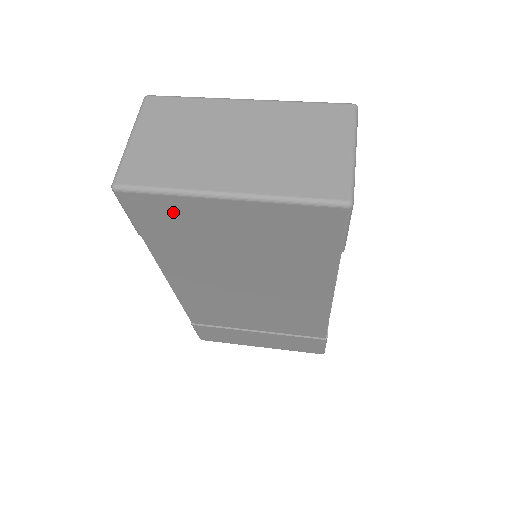
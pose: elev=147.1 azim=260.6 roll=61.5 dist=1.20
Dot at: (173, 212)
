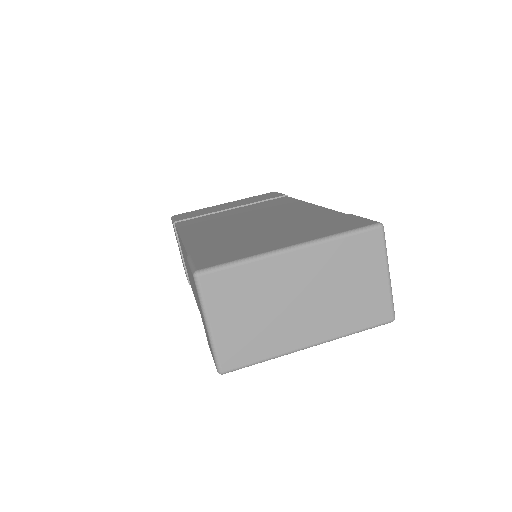
Dot at: occluded
